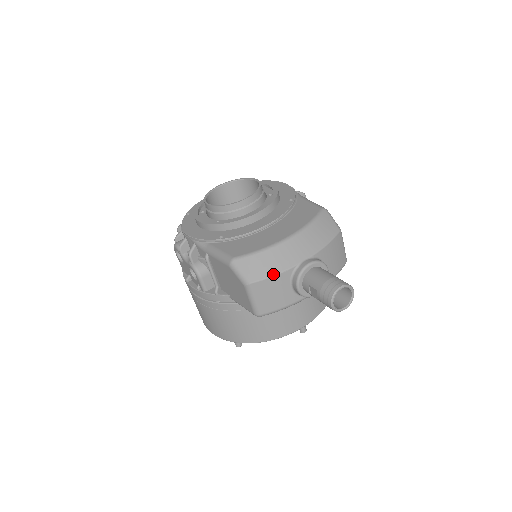
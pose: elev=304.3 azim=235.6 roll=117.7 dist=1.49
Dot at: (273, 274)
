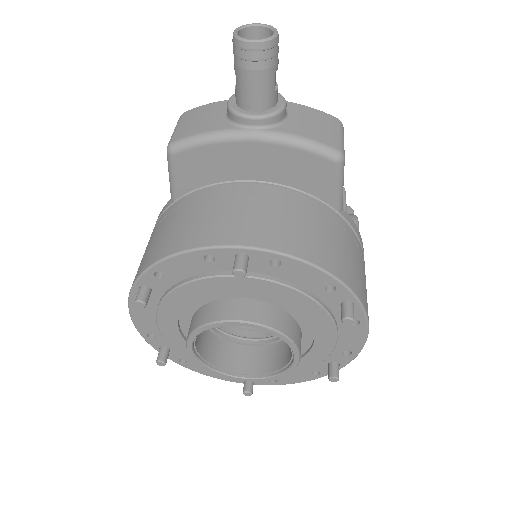
Dot at: (214, 103)
